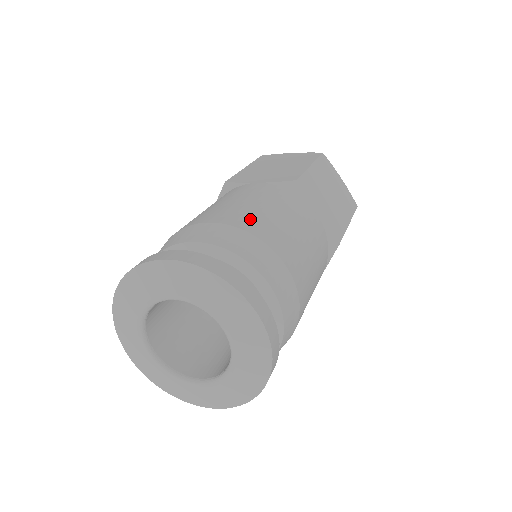
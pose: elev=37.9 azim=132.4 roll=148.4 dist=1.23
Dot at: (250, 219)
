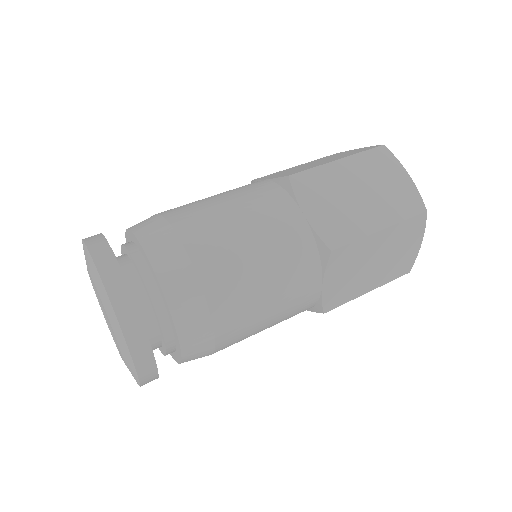
Dot at: (189, 212)
